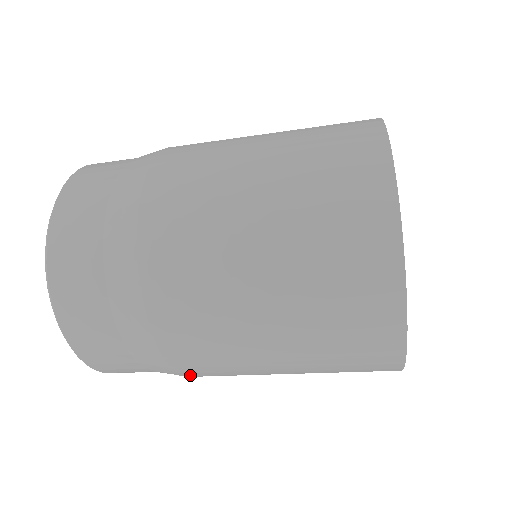
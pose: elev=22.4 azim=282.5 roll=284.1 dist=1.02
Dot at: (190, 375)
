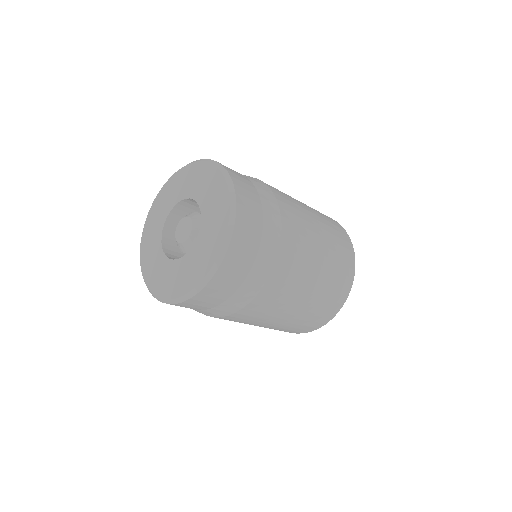
Dot at: occluded
